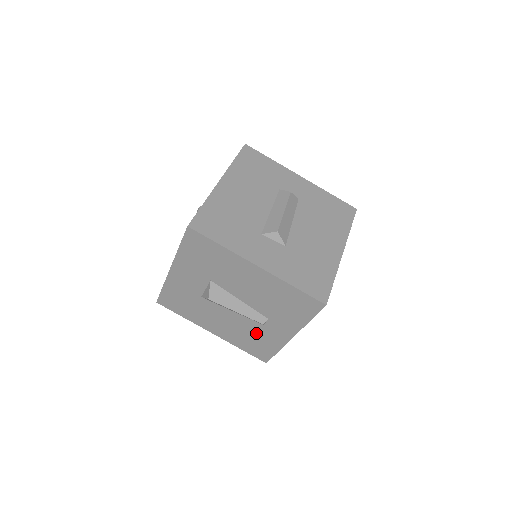
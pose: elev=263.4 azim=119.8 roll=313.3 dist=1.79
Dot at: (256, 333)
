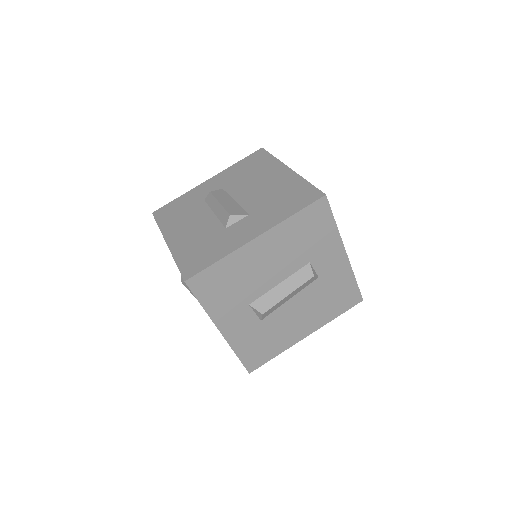
Dot at: occluded
